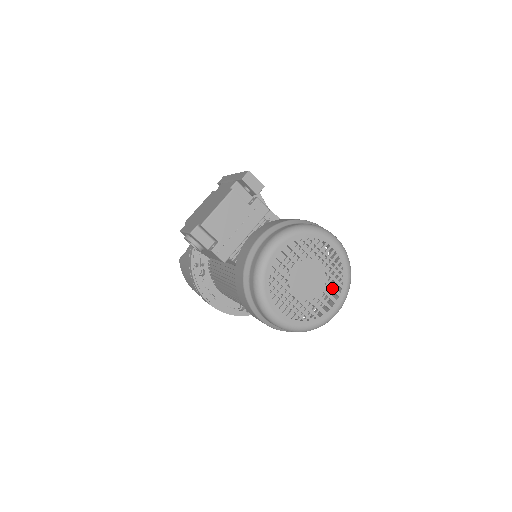
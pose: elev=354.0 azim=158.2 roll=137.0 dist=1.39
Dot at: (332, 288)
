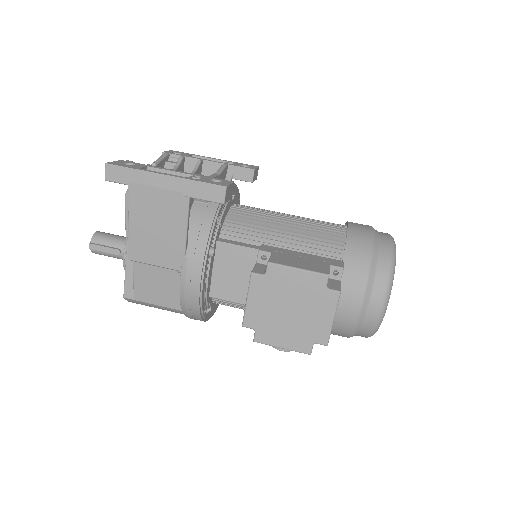
Dot at: occluded
